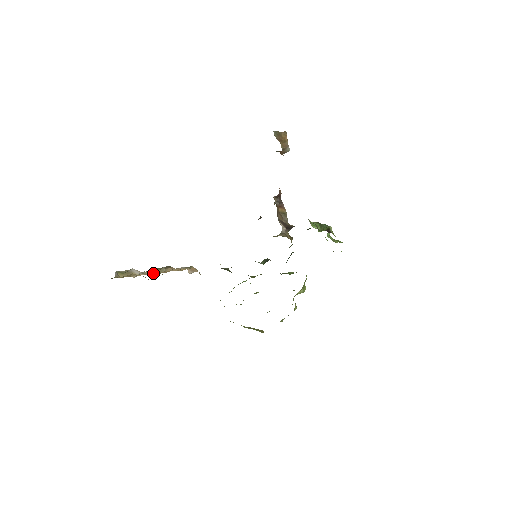
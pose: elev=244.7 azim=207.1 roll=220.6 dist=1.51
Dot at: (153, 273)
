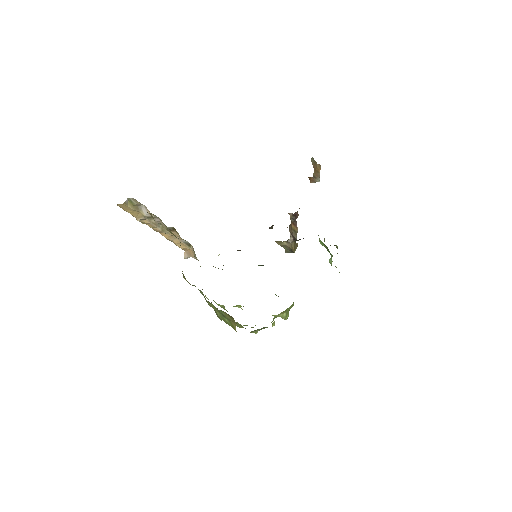
Dot at: (157, 226)
